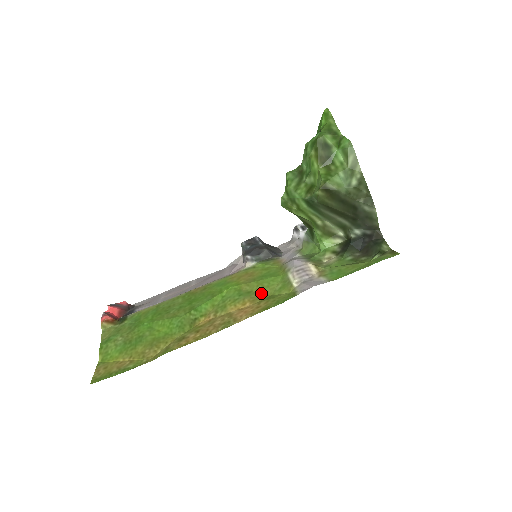
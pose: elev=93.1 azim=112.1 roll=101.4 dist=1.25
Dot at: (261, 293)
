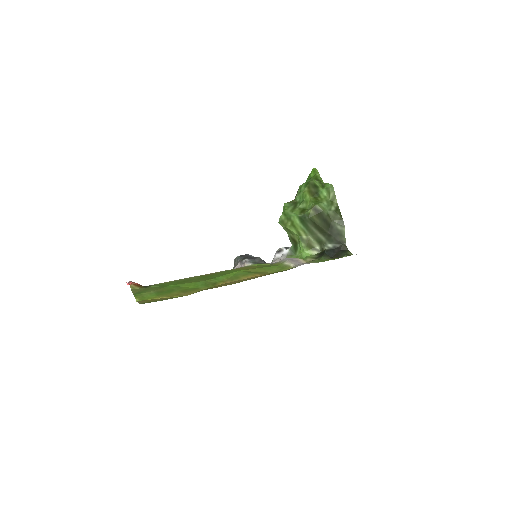
Dot at: (265, 272)
